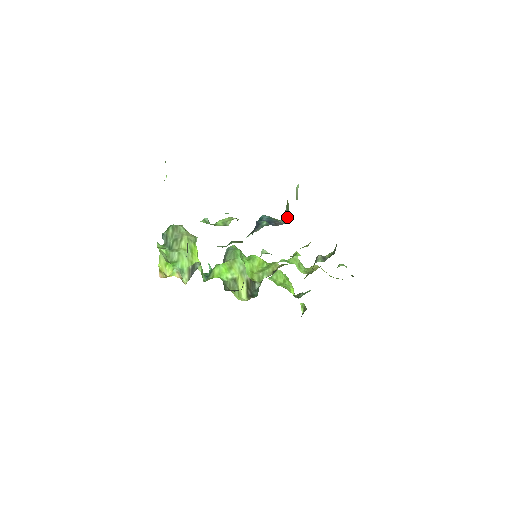
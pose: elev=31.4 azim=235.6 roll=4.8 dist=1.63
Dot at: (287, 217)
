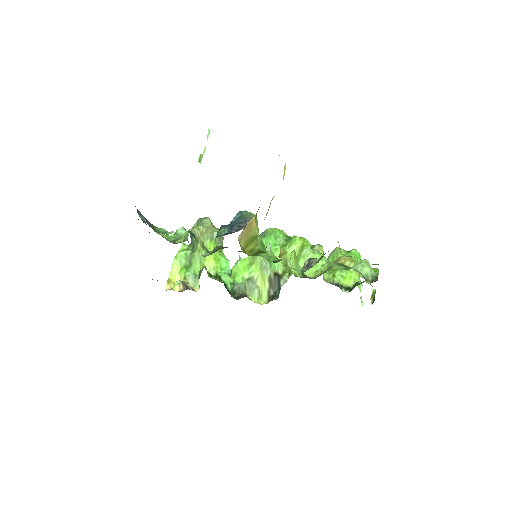
Dot at: occluded
